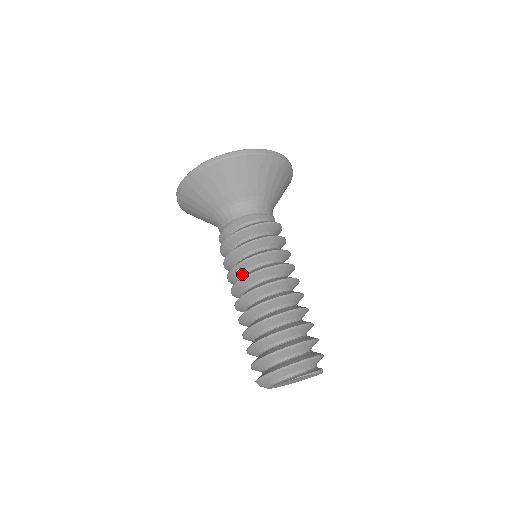
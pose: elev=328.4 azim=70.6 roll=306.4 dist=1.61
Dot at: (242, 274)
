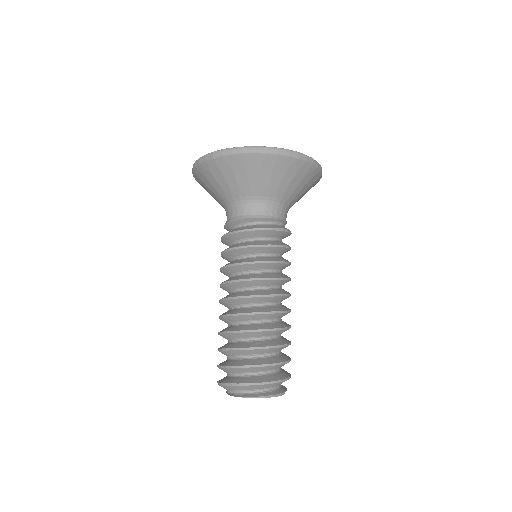
Dot at: (230, 275)
